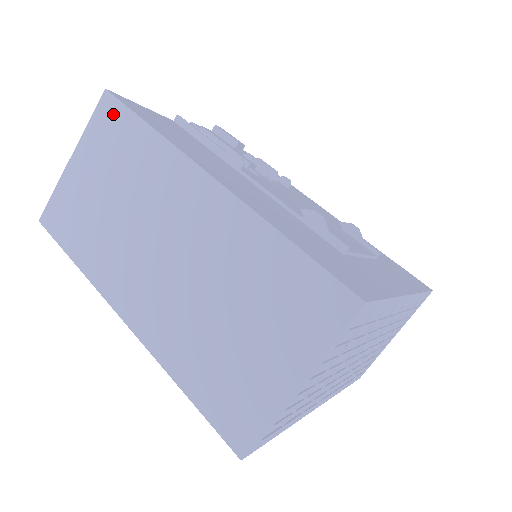
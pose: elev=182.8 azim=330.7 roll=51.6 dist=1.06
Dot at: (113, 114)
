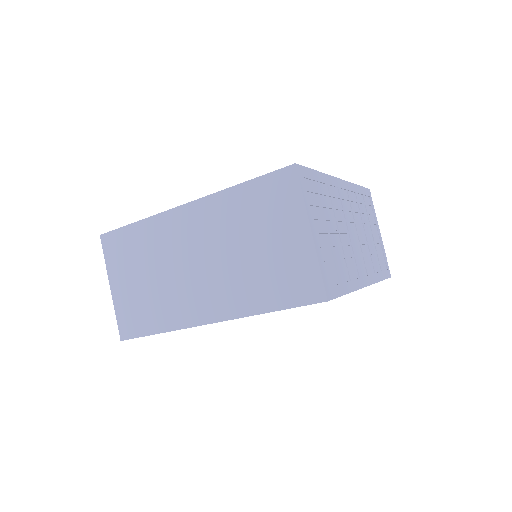
Dot at: (114, 240)
